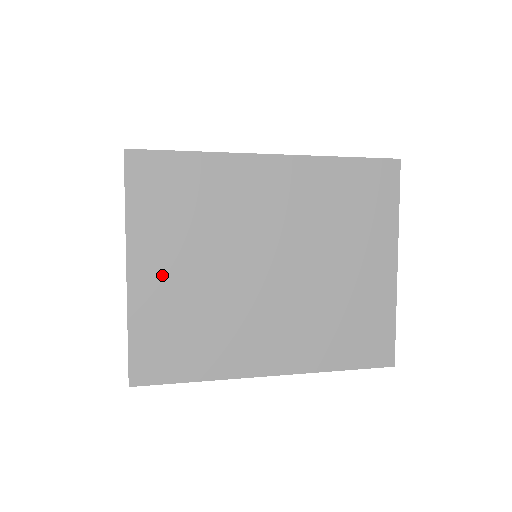
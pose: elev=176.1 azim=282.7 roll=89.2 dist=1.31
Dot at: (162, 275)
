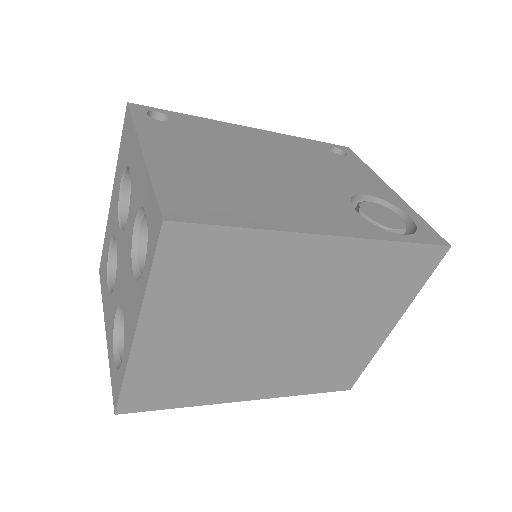
Dot at: (173, 337)
